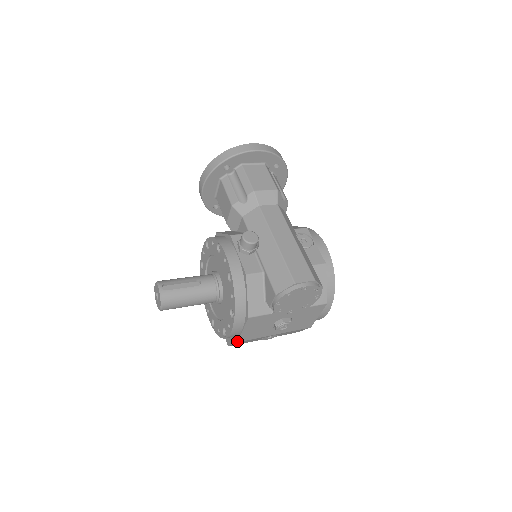
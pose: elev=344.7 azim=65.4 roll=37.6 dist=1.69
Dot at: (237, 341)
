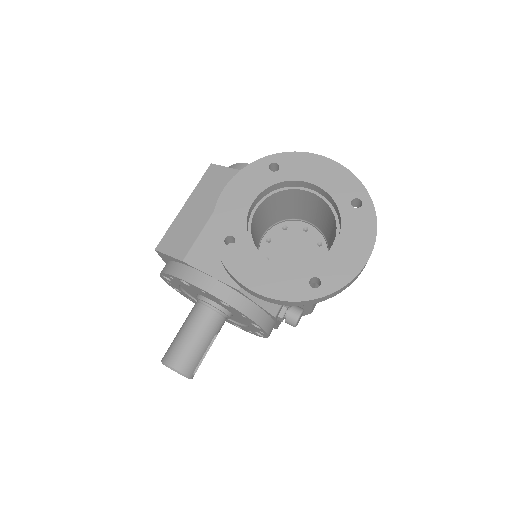
Dot at: occluded
